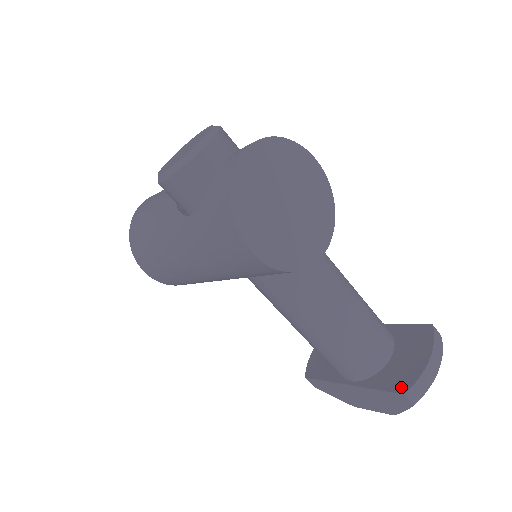
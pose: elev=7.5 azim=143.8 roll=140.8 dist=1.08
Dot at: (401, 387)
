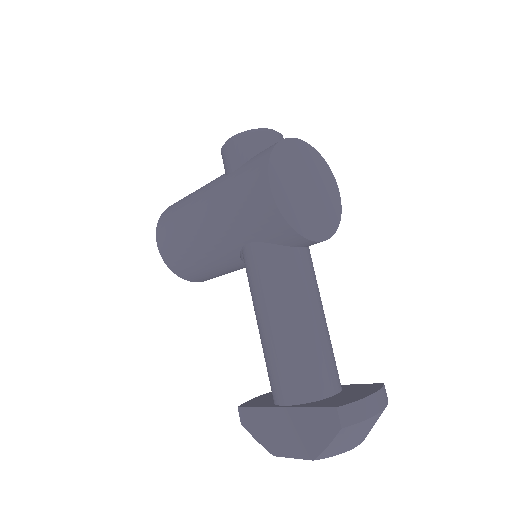
Dot at: (336, 404)
